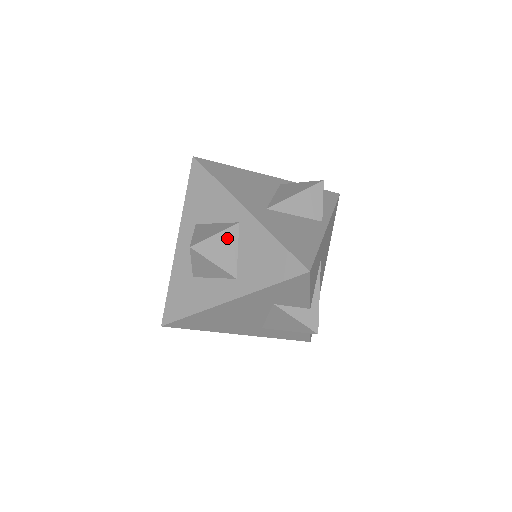
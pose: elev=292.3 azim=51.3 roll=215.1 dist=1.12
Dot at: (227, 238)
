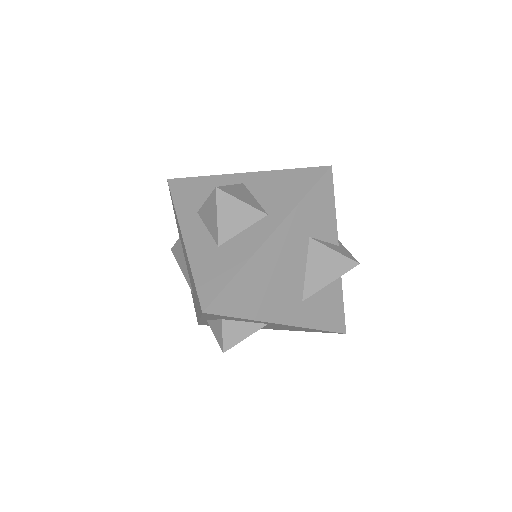
Dot at: (241, 189)
